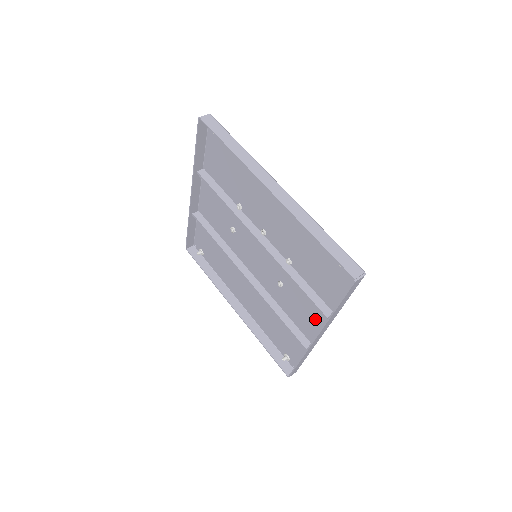
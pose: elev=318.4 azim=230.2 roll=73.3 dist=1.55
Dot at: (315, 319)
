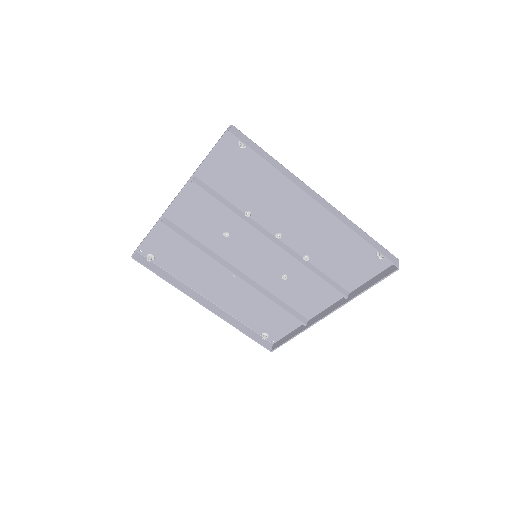
Dot at: (321, 300)
